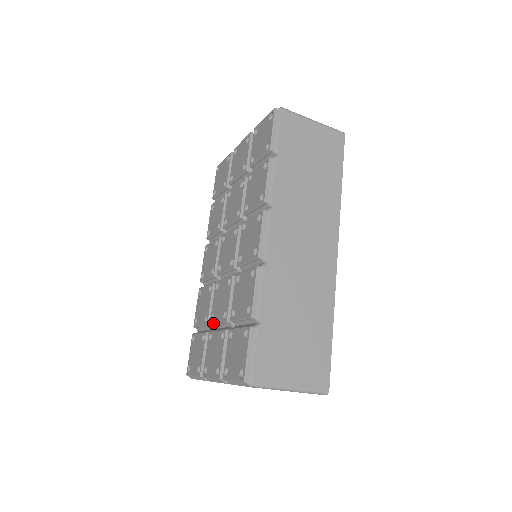
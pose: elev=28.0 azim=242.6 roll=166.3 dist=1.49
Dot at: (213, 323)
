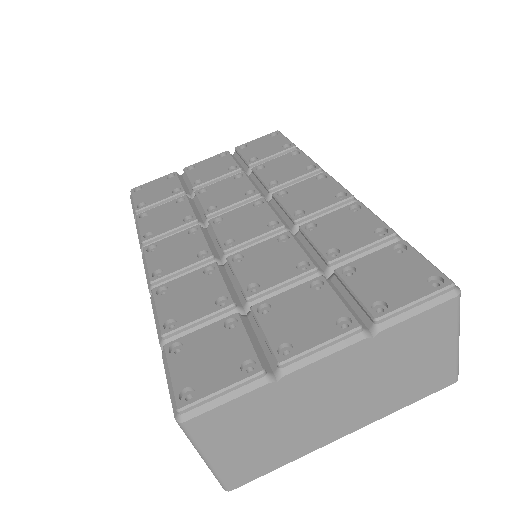
Dot at: (262, 290)
